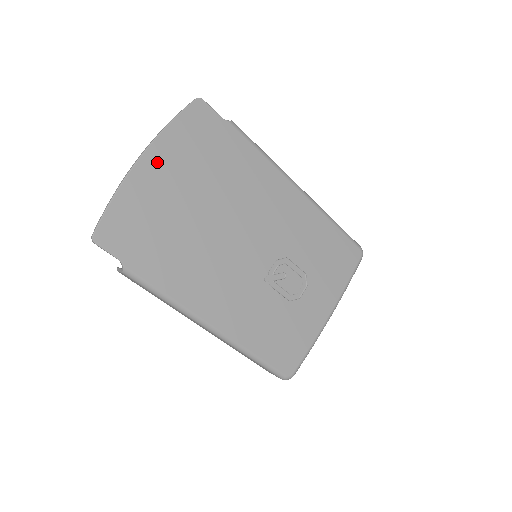
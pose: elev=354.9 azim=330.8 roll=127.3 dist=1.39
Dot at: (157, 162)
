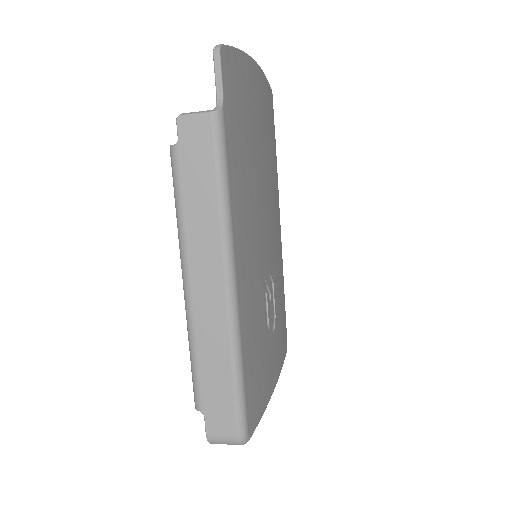
Dot at: (258, 81)
